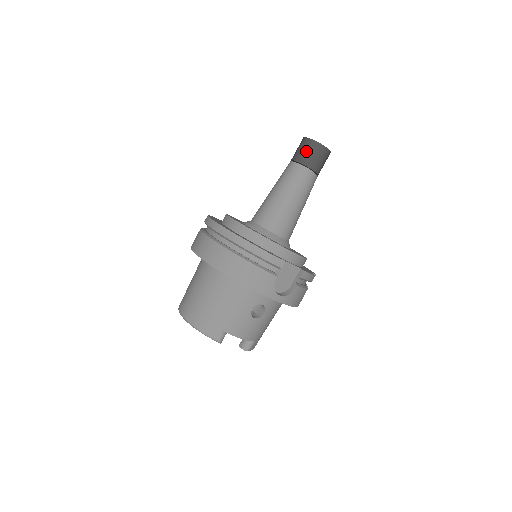
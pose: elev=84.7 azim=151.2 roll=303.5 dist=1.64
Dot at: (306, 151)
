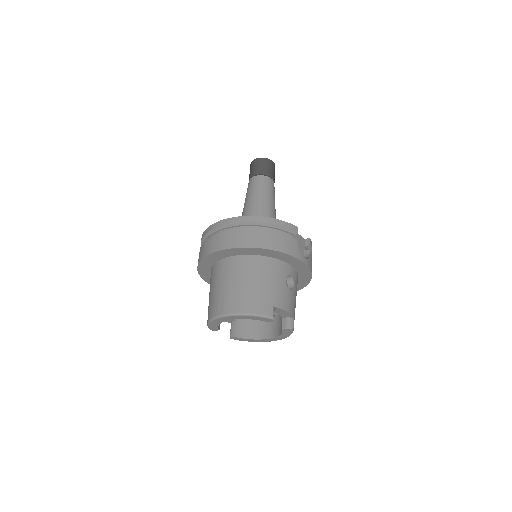
Dot at: (261, 166)
